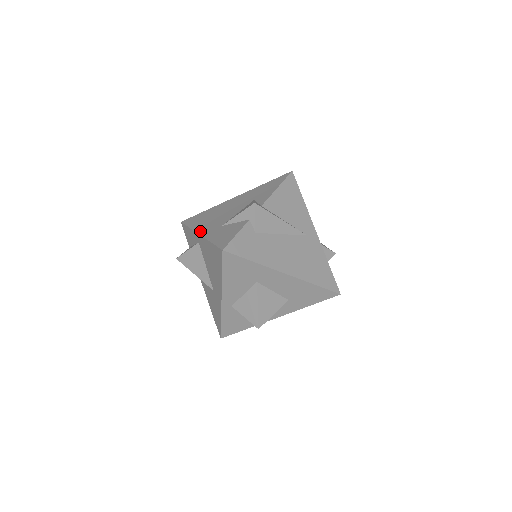
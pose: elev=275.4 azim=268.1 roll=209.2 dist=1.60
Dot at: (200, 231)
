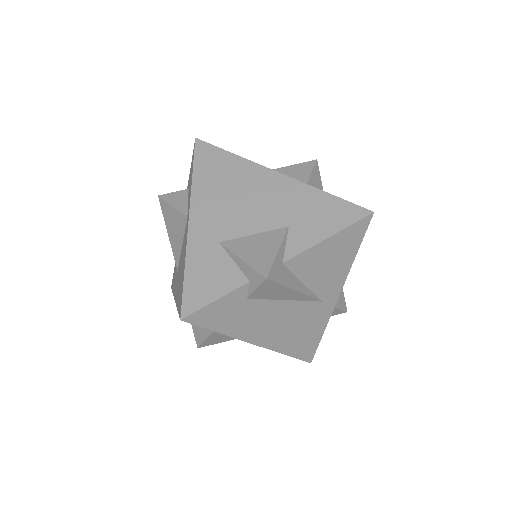
Dot at: (194, 213)
